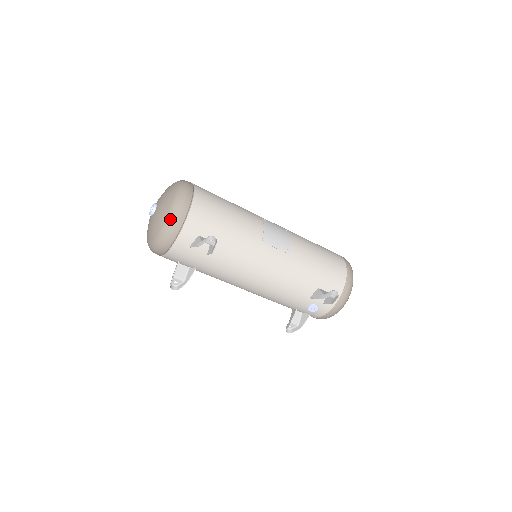
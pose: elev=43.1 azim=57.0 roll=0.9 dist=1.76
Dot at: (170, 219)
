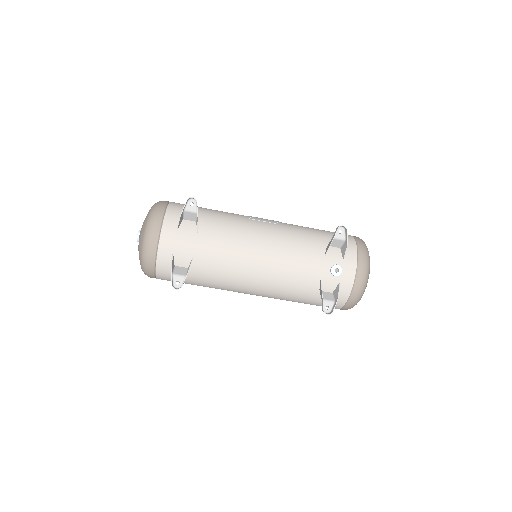
Dot at: (152, 213)
